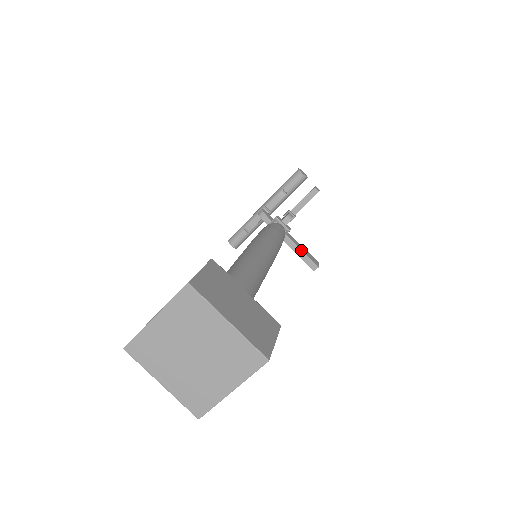
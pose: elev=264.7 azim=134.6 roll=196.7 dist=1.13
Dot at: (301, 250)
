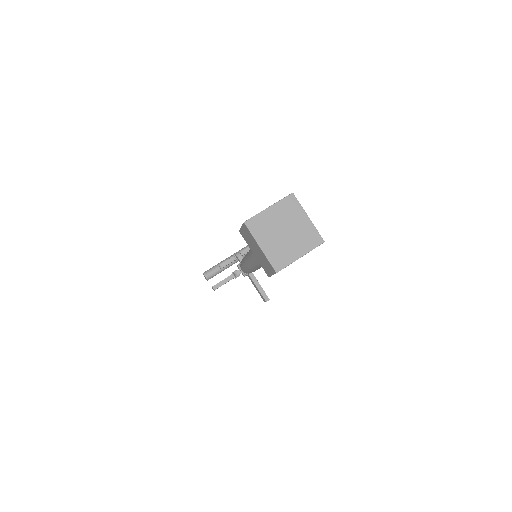
Dot at: (260, 285)
